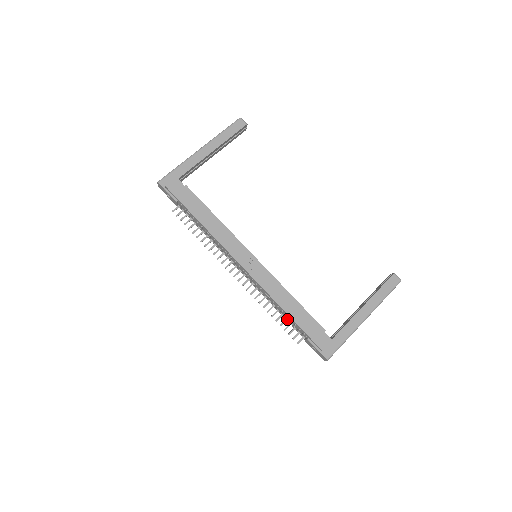
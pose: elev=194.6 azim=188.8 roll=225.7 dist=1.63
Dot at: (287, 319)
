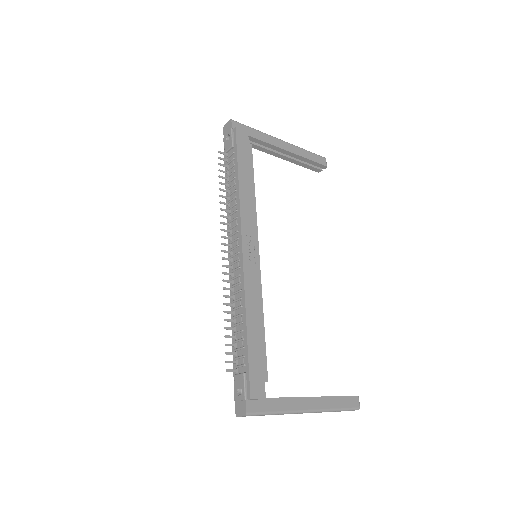
Dot at: (236, 337)
